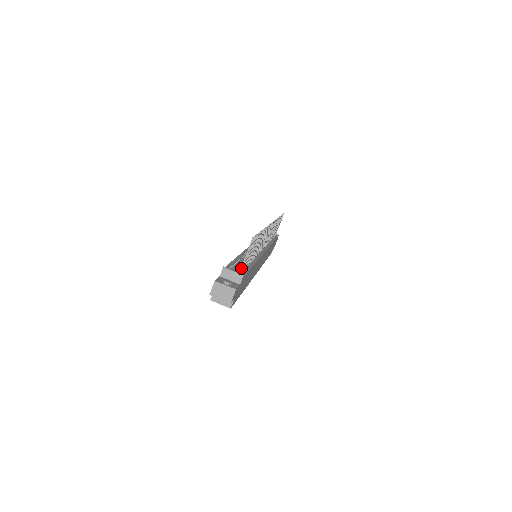
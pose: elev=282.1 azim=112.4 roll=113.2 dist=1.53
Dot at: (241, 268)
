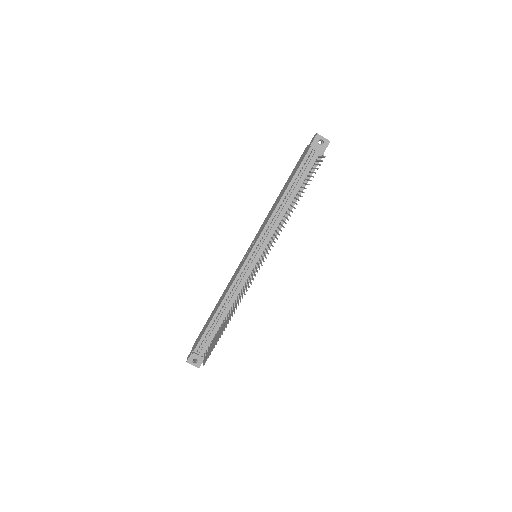
Dot at: (204, 356)
